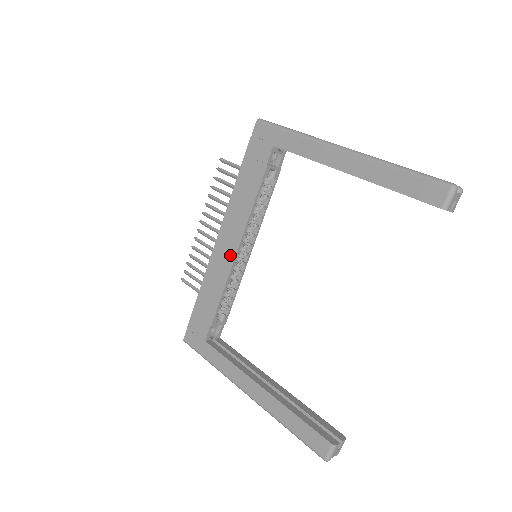
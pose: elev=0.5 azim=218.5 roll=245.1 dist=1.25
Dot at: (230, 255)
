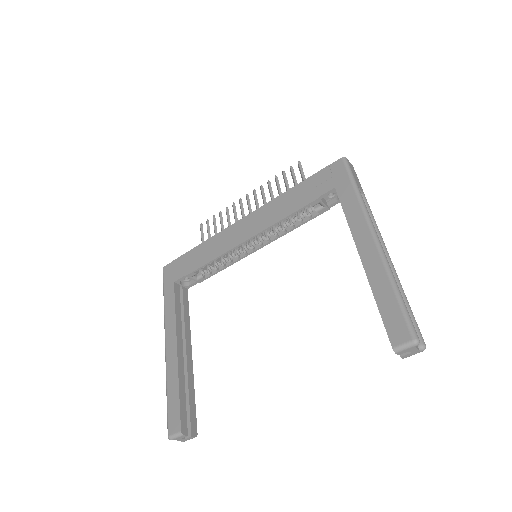
Dot at: (239, 239)
